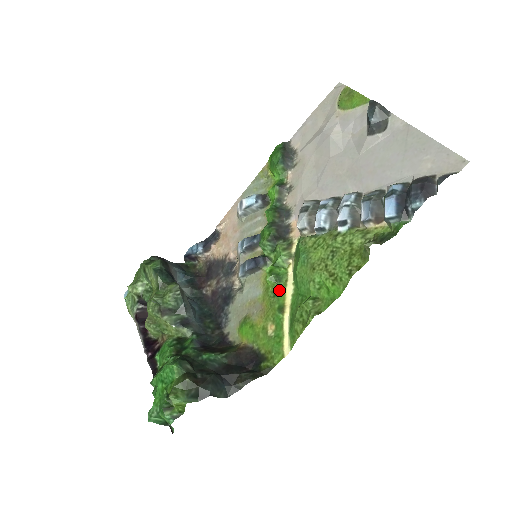
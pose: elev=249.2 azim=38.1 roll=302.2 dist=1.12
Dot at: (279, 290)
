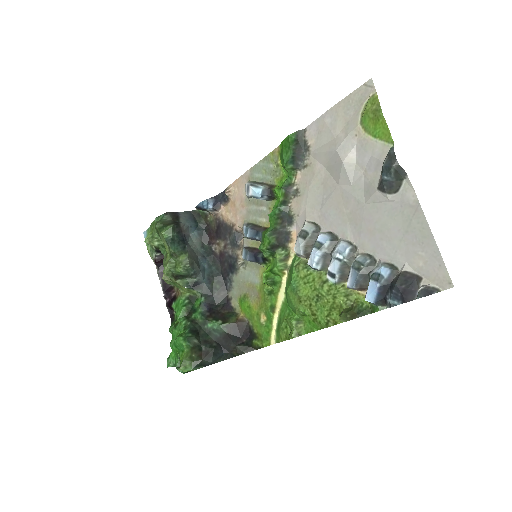
Dot at: (273, 291)
